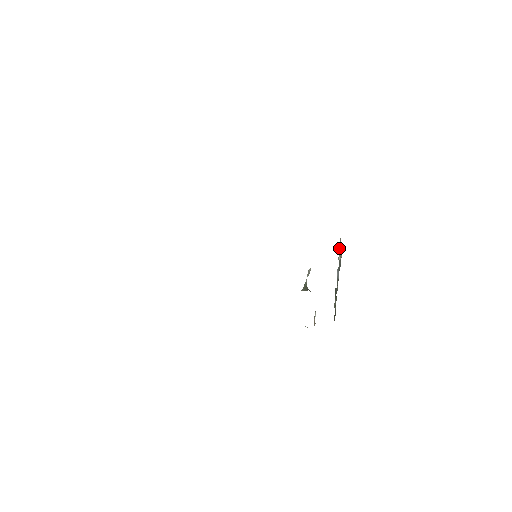
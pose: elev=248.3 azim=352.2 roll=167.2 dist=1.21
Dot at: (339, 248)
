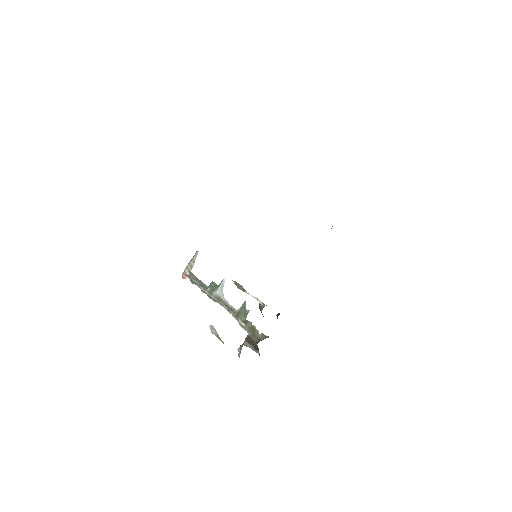
Dot at: (191, 262)
